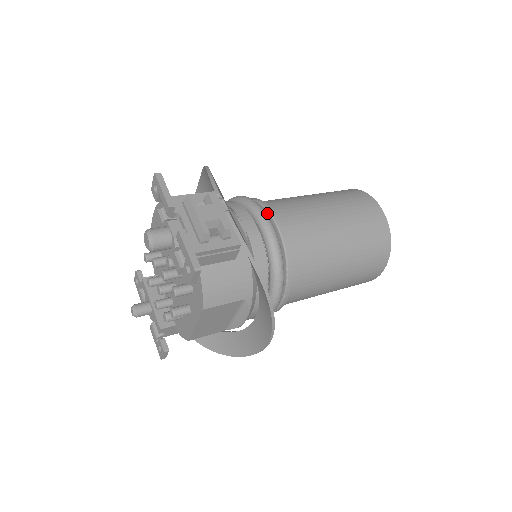
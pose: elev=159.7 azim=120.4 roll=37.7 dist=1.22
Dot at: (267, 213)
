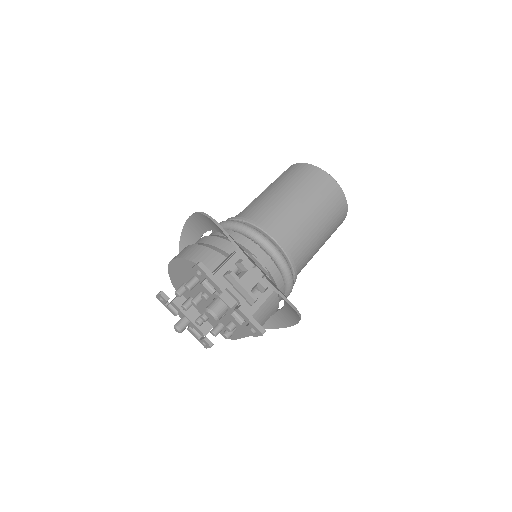
Dot at: (269, 237)
